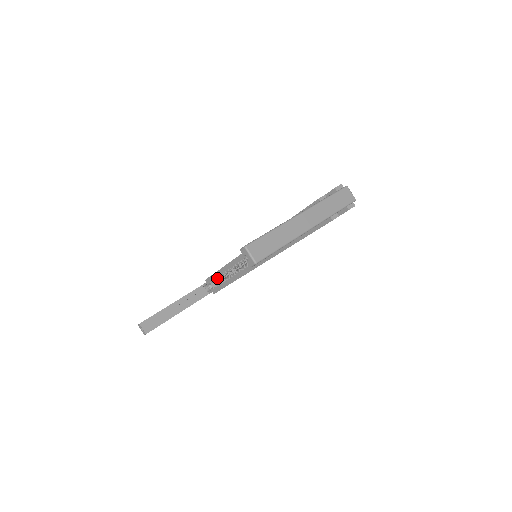
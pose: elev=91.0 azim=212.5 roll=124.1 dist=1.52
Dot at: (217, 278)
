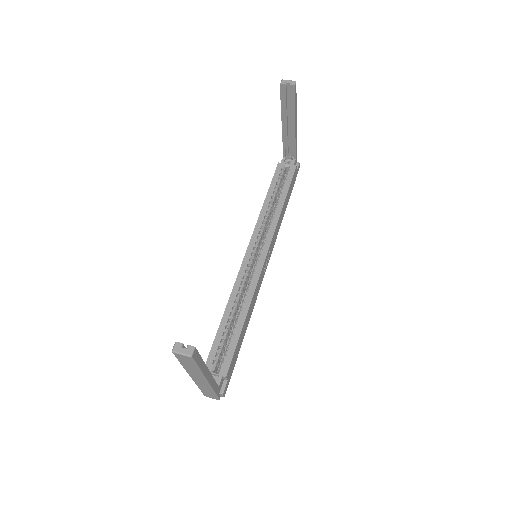
Dot at: (221, 344)
